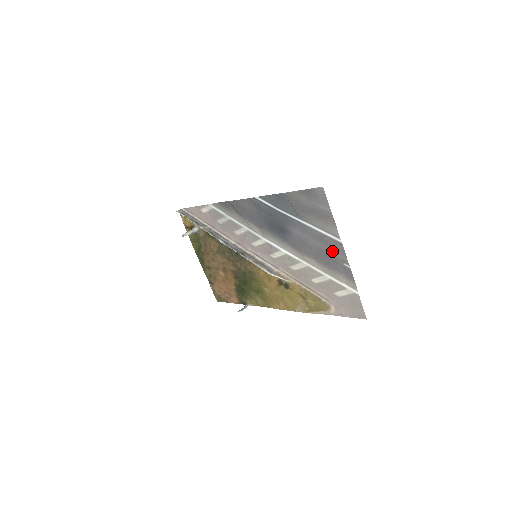
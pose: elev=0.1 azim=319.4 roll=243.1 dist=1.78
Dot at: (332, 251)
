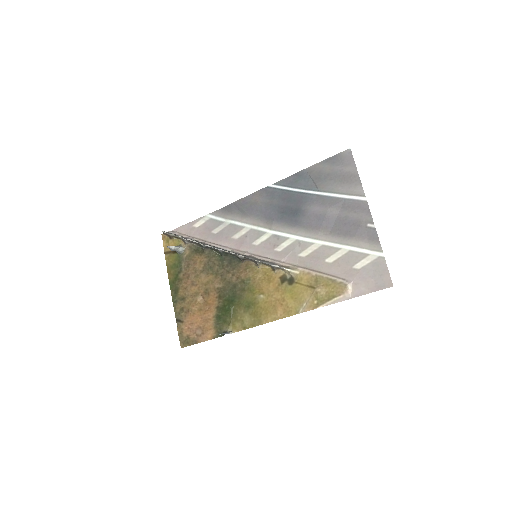
Dot at: (354, 214)
